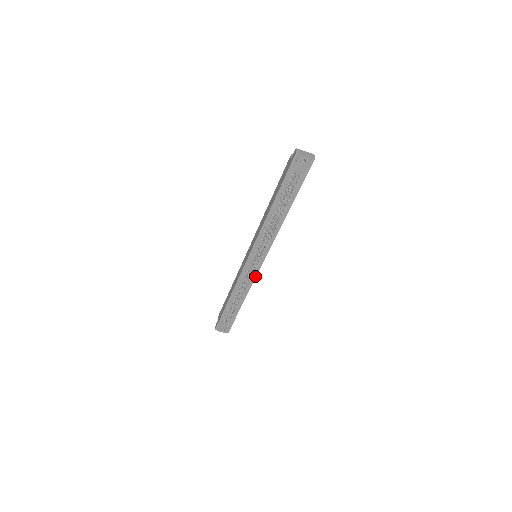
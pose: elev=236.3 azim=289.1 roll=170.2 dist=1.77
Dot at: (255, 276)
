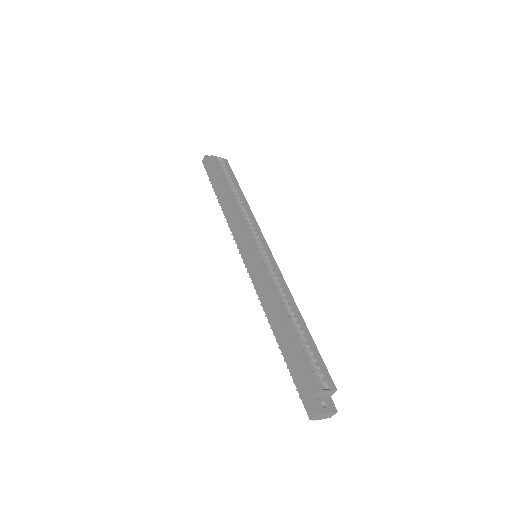
Dot at: occluded
